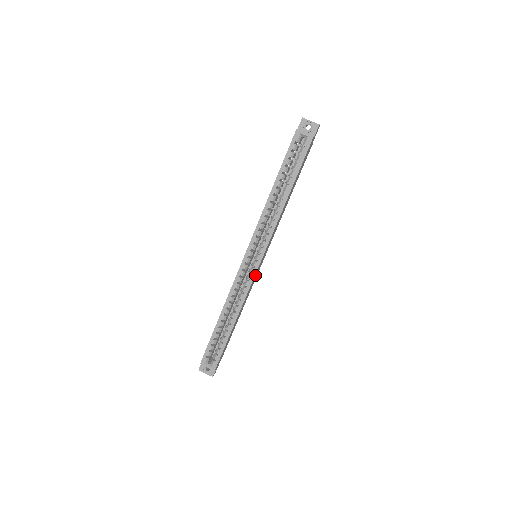
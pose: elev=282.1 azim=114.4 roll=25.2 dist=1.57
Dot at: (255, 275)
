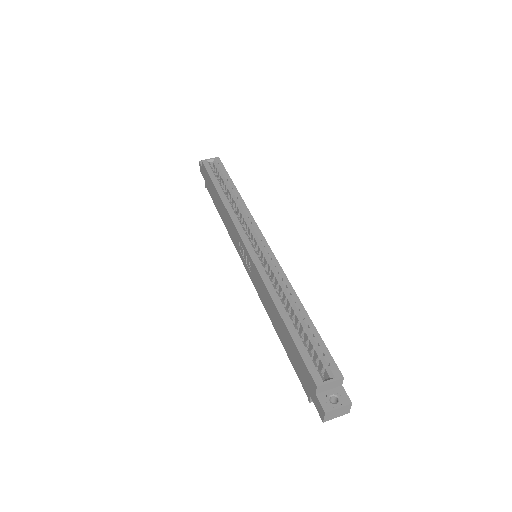
Dot at: occluded
